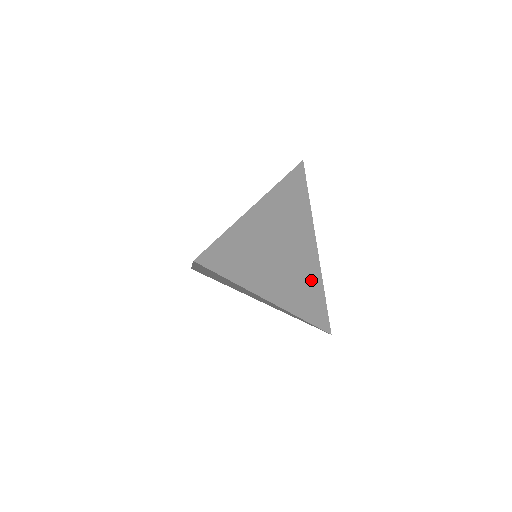
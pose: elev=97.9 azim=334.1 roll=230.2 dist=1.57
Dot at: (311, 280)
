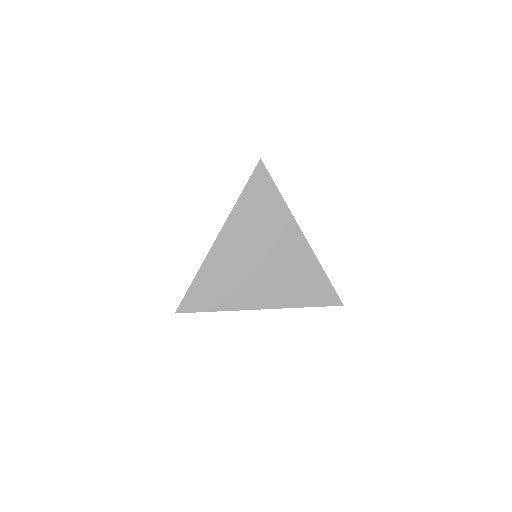
Dot at: (304, 269)
